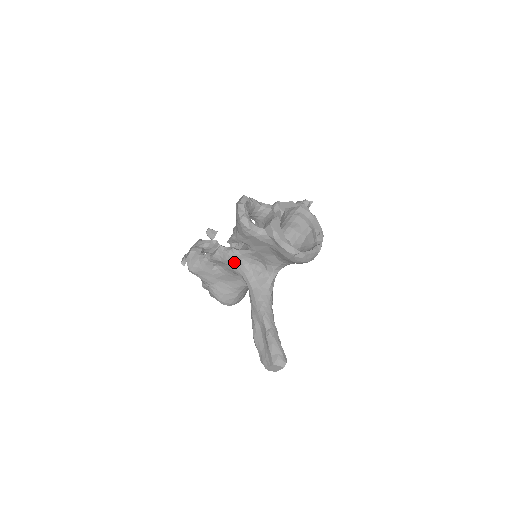
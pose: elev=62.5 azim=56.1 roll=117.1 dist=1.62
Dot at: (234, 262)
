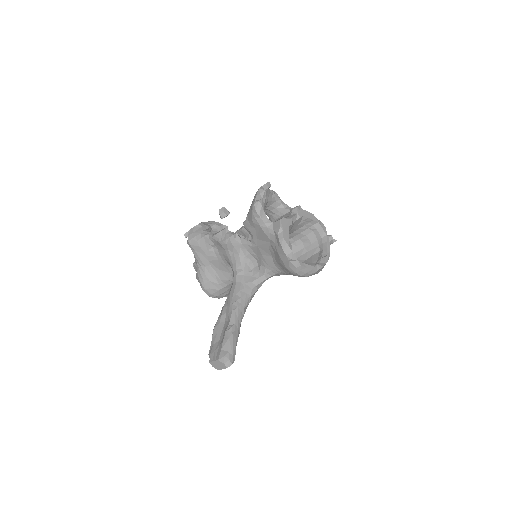
Dot at: (232, 249)
